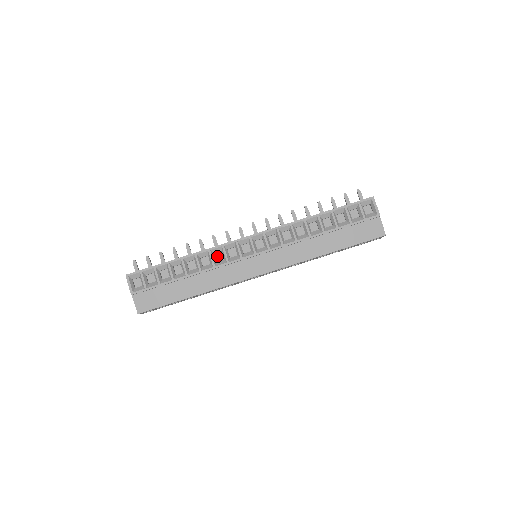
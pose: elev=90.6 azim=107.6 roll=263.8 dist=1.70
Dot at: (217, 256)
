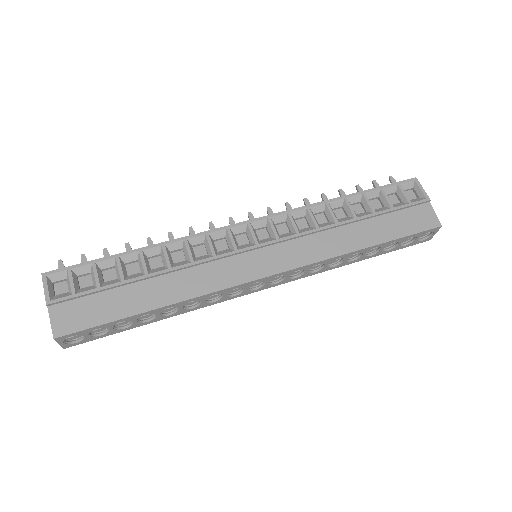
Dot at: (197, 250)
